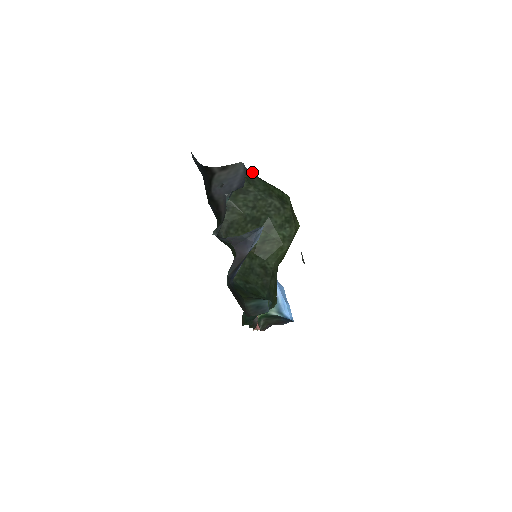
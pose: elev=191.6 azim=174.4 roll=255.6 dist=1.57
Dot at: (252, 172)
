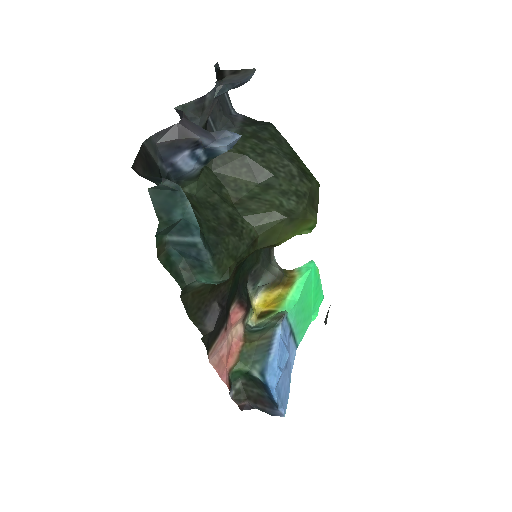
Dot at: occluded
